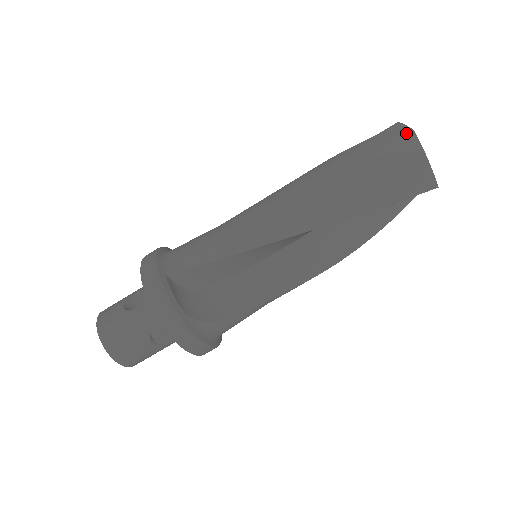
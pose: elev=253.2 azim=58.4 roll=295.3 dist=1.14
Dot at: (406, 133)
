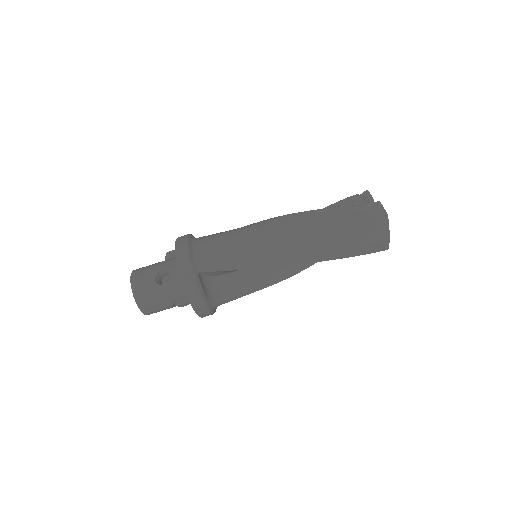
Dot at: (383, 215)
